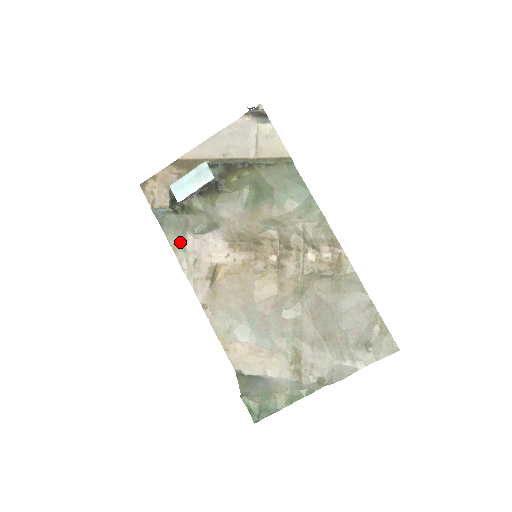
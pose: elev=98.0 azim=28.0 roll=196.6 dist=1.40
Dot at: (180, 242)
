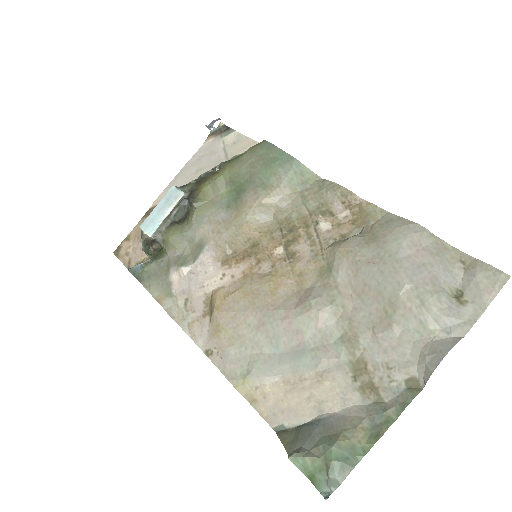
Dot at: (164, 289)
